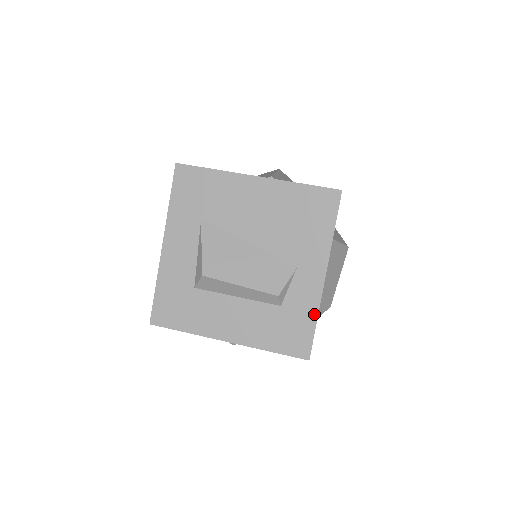
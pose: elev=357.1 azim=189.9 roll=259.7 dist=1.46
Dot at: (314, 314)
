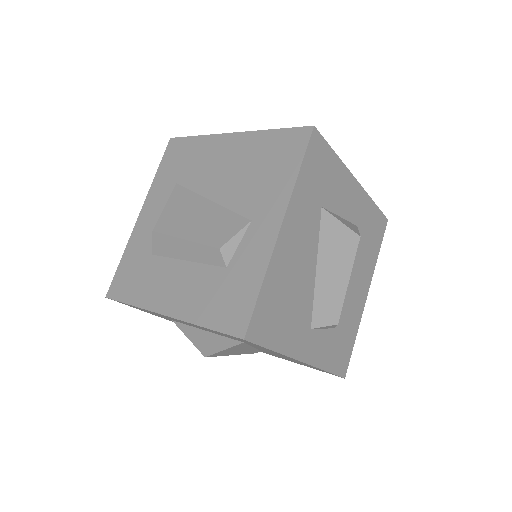
Dot at: (260, 275)
